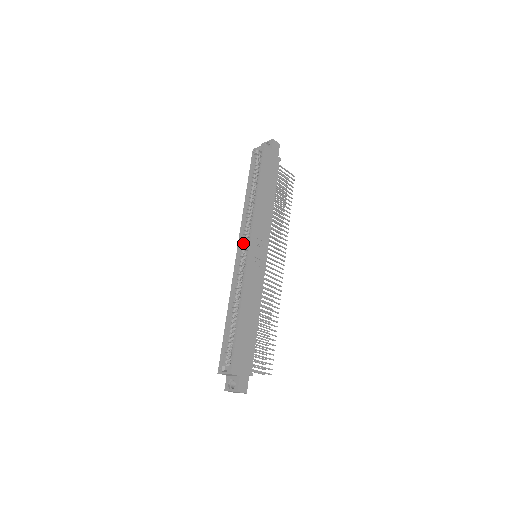
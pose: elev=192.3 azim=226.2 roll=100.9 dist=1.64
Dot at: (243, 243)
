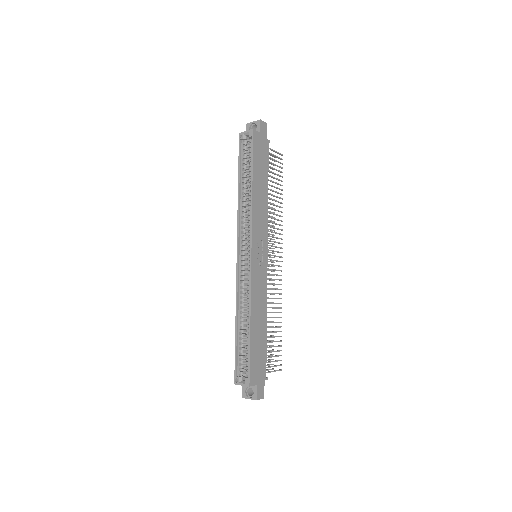
Dot at: (242, 245)
